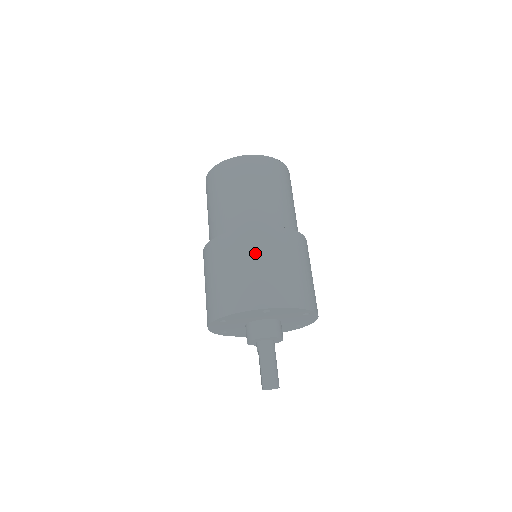
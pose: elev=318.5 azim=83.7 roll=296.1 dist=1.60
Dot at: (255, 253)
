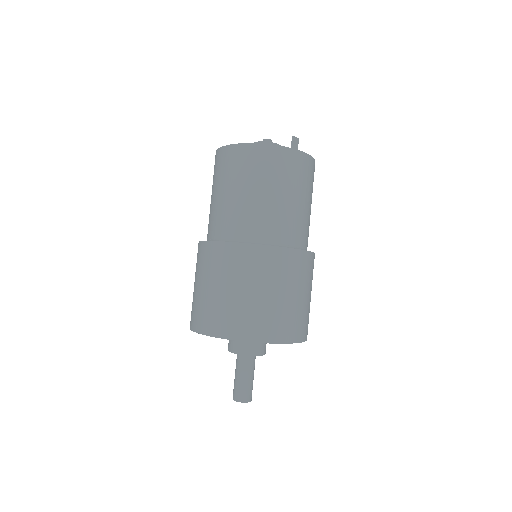
Dot at: (208, 272)
